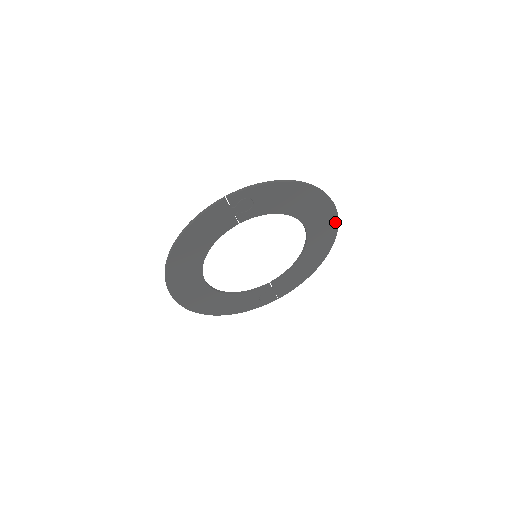
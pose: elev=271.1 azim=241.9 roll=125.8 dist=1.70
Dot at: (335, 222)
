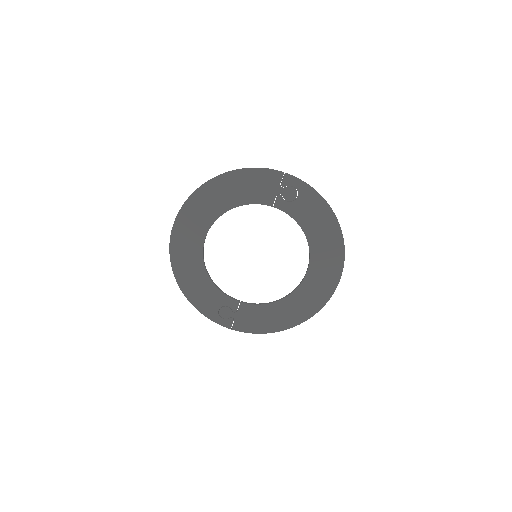
Dot at: (331, 291)
